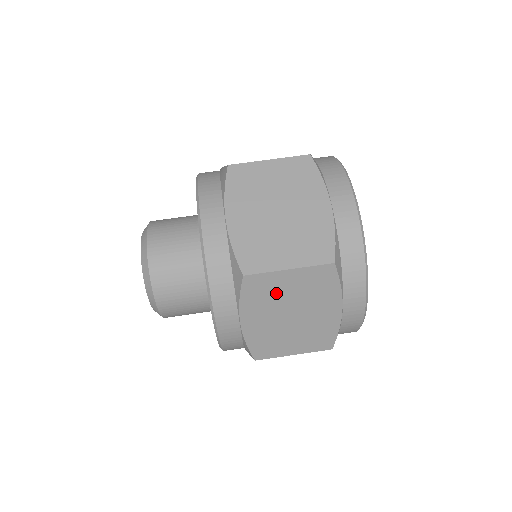
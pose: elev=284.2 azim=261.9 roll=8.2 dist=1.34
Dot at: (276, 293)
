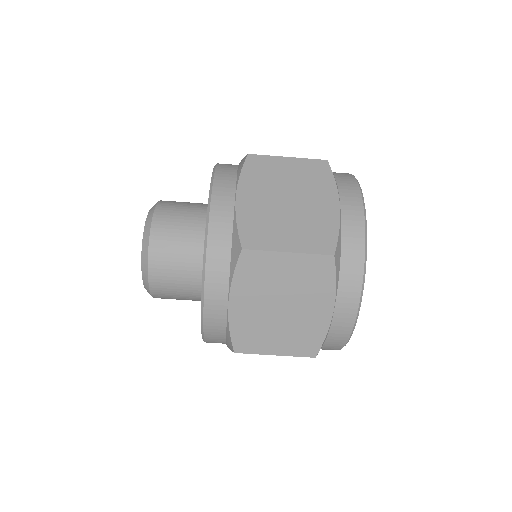
Dot at: occluded
